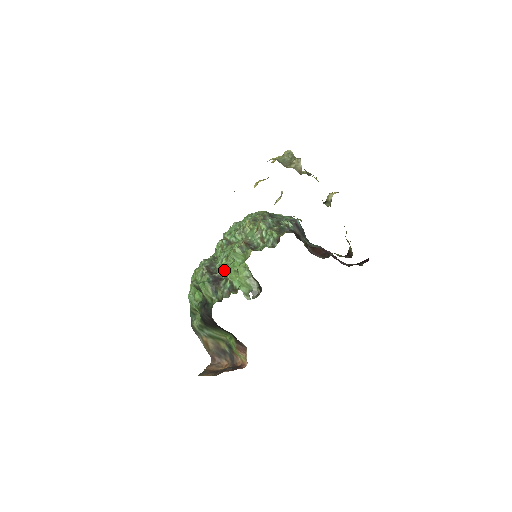
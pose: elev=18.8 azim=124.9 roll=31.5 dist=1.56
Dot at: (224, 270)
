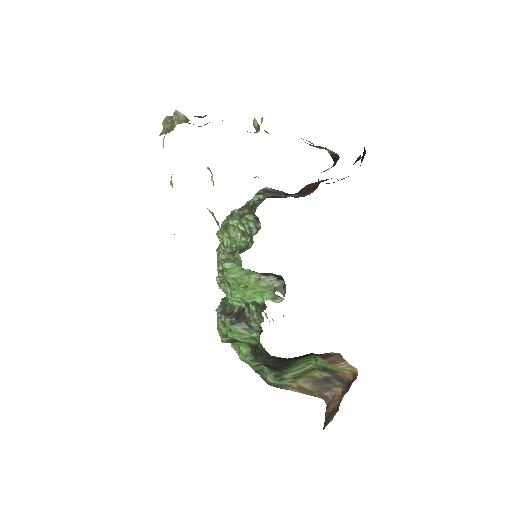
Dot at: (237, 298)
